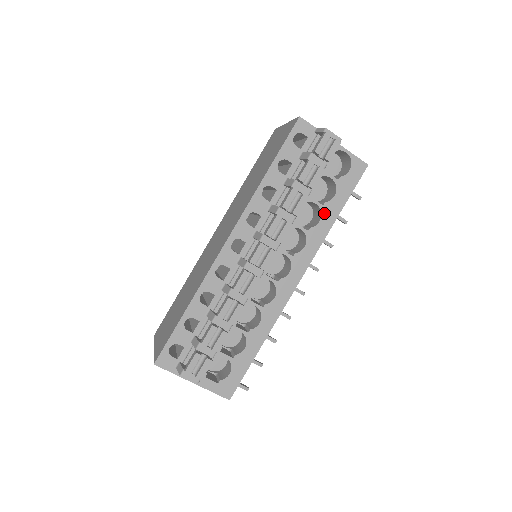
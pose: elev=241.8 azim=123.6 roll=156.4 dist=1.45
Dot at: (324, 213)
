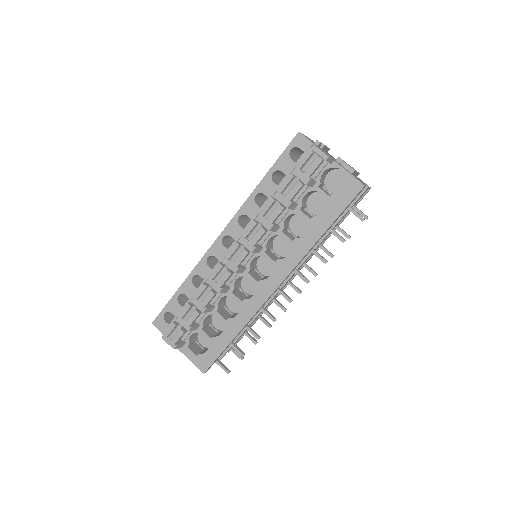
Dot at: (311, 227)
